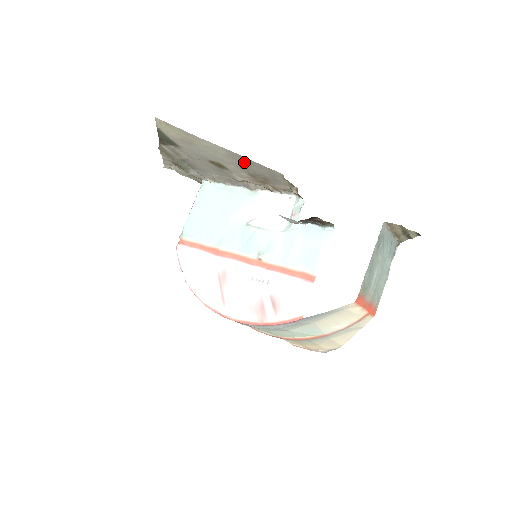
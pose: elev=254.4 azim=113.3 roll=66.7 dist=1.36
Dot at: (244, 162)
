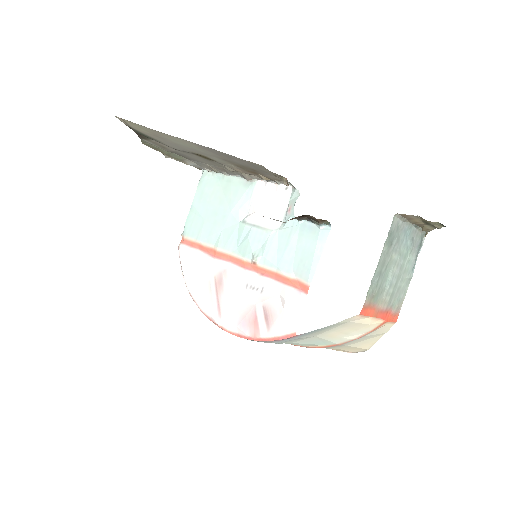
Dot at: (222, 155)
